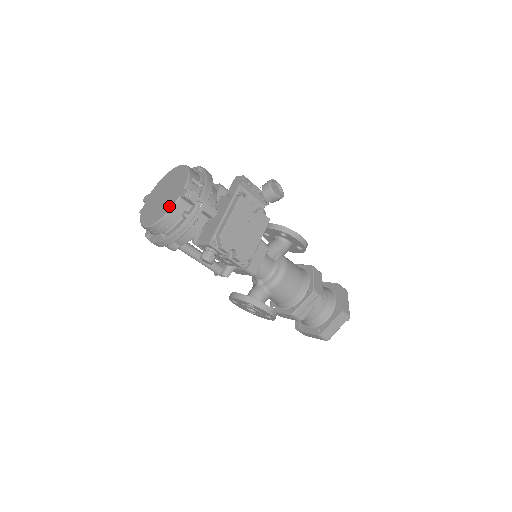
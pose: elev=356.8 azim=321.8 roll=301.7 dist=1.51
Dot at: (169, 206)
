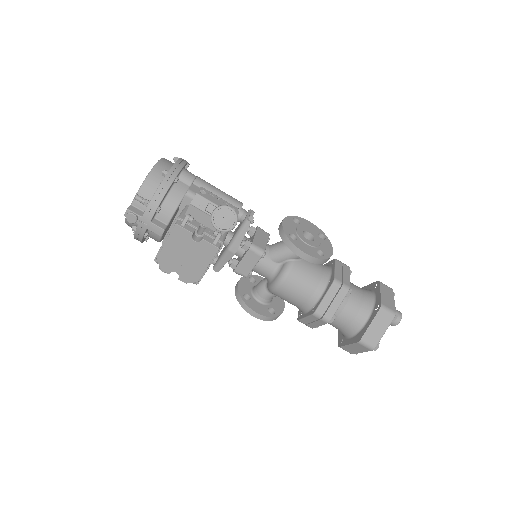
Dot at: occluded
